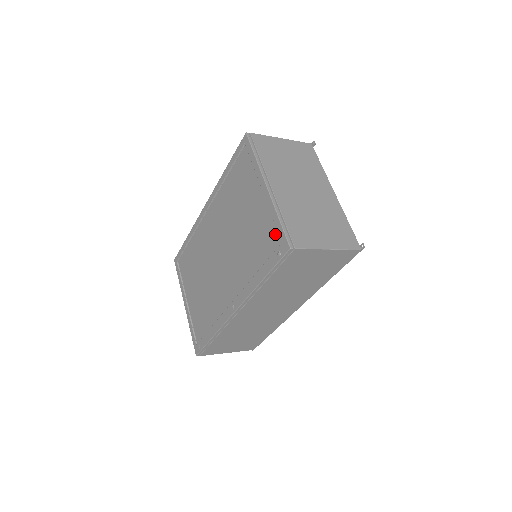
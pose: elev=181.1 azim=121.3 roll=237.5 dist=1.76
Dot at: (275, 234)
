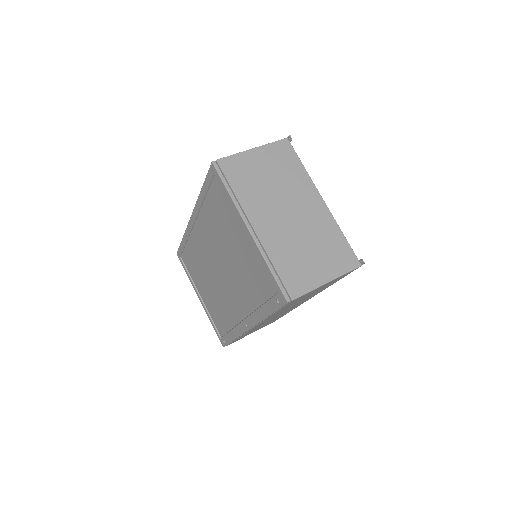
Dot at: (269, 280)
